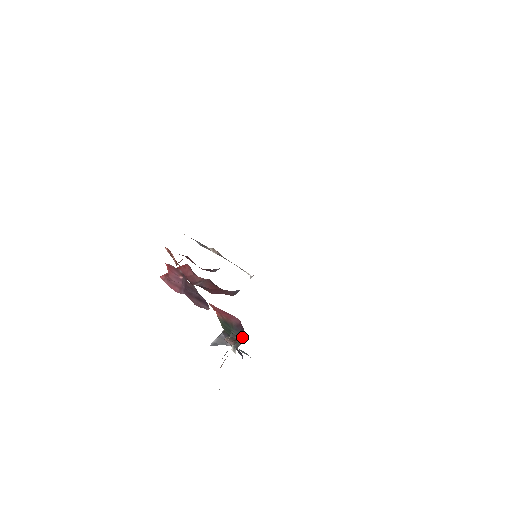
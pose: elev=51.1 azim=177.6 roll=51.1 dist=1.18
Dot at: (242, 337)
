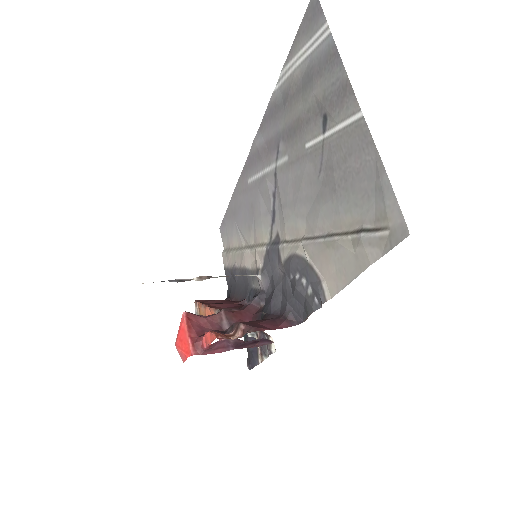
Dot at: occluded
